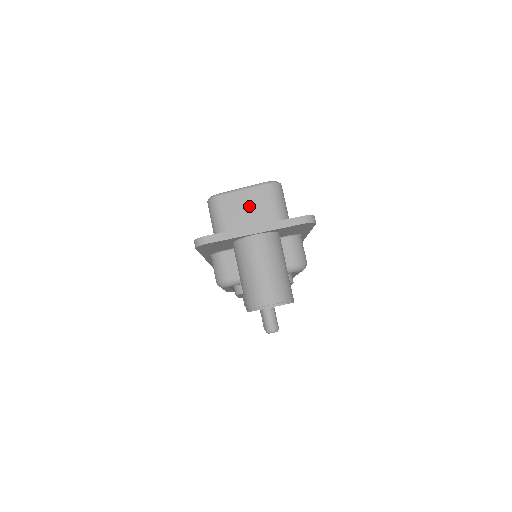
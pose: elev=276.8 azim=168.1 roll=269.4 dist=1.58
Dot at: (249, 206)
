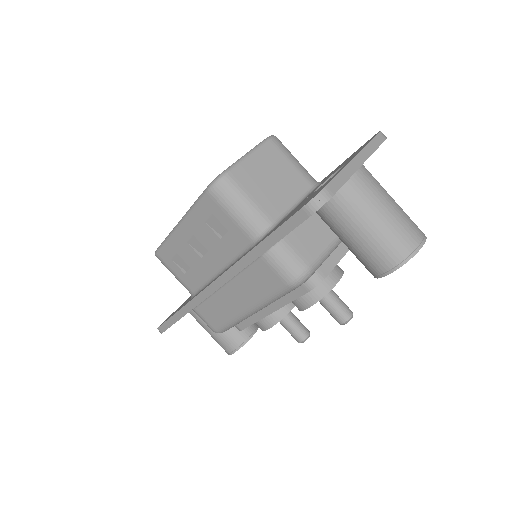
Dot at: (271, 170)
